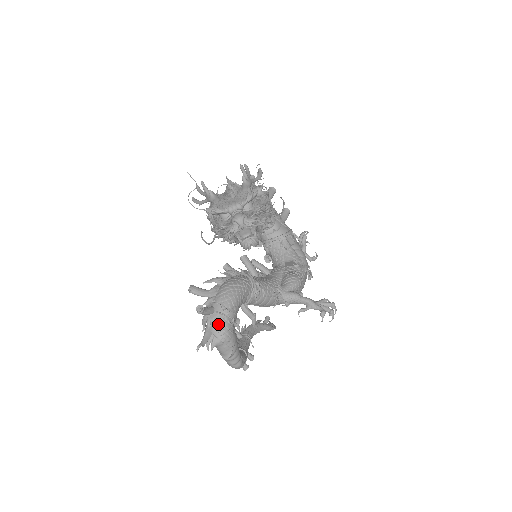
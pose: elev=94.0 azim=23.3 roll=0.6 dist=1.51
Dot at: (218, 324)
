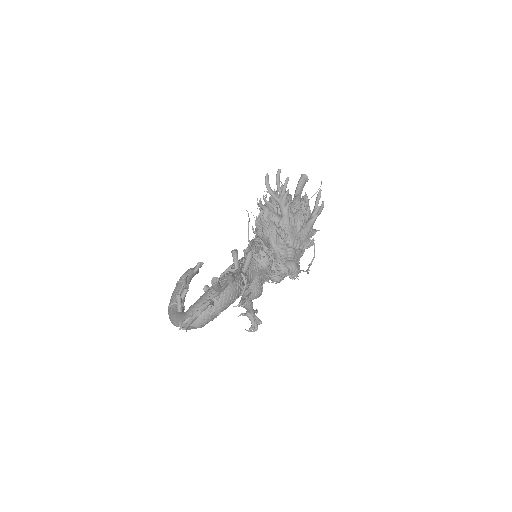
Dot at: (207, 318)
